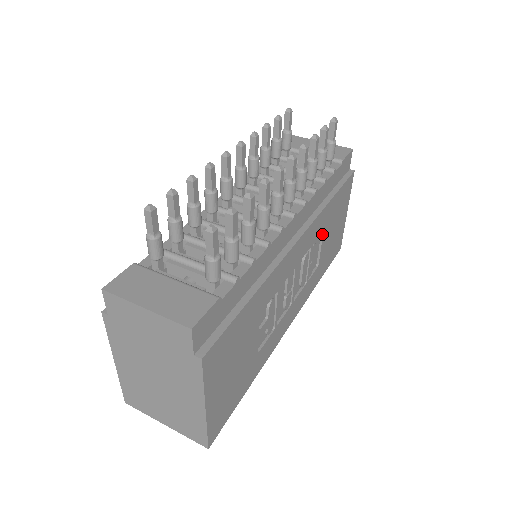
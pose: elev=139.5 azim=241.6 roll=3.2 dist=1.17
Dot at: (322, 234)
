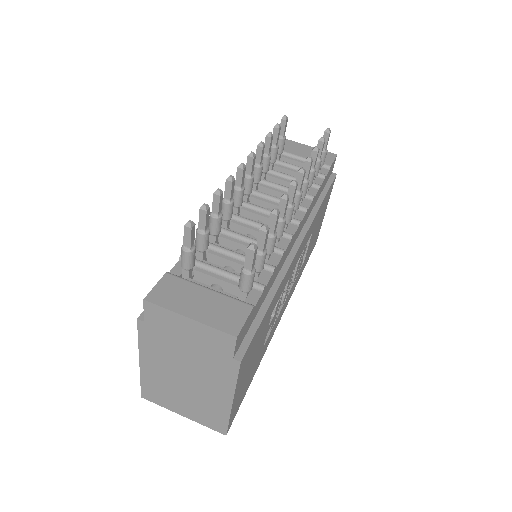
Dot at: (311, 234)
